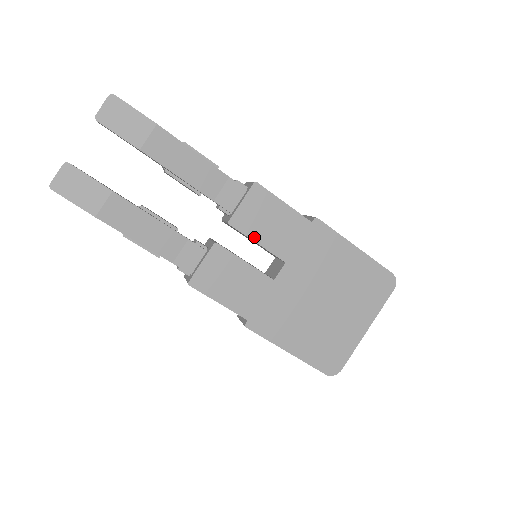
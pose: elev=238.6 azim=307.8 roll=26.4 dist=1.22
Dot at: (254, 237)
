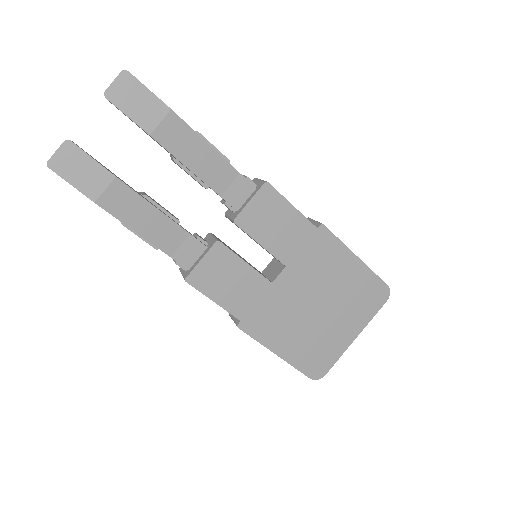
Dot at: (258, 238)
